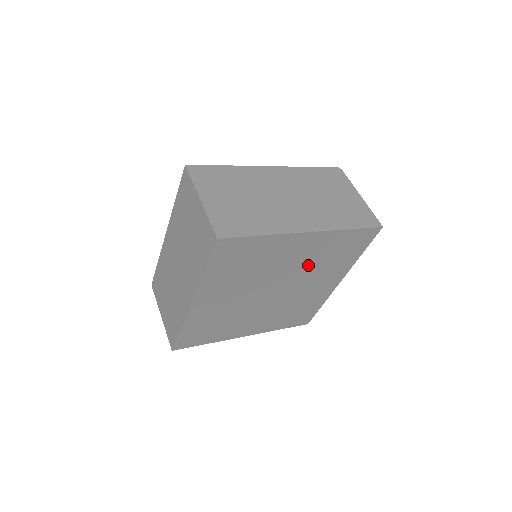
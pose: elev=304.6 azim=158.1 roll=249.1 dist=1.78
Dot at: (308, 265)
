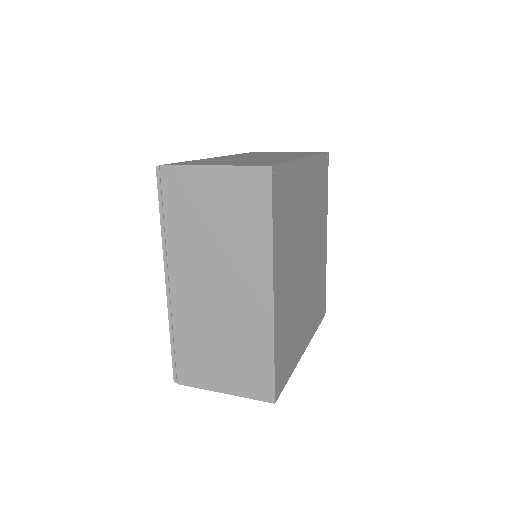
Dot at: (312, 212)
